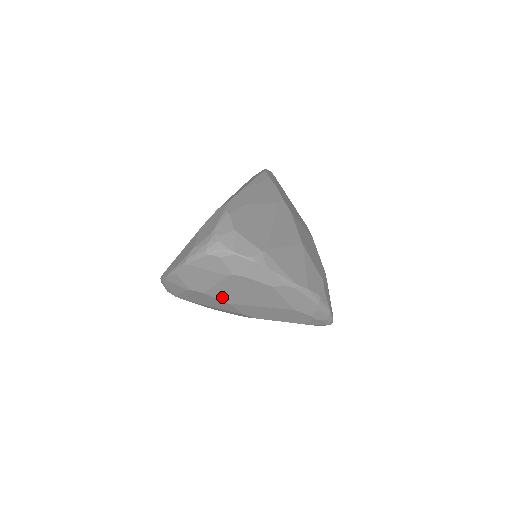
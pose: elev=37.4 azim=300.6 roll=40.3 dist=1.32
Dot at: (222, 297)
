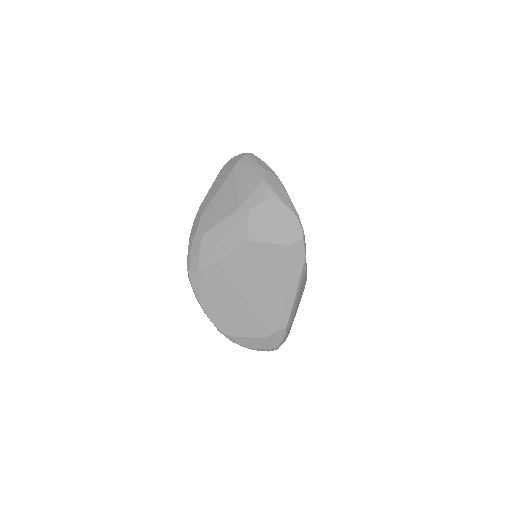
Dot at: occluded
